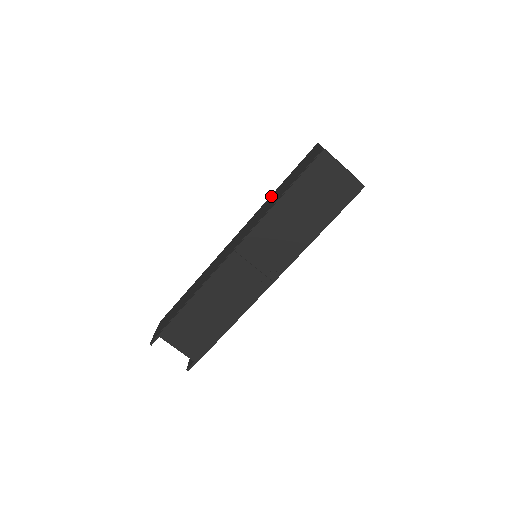
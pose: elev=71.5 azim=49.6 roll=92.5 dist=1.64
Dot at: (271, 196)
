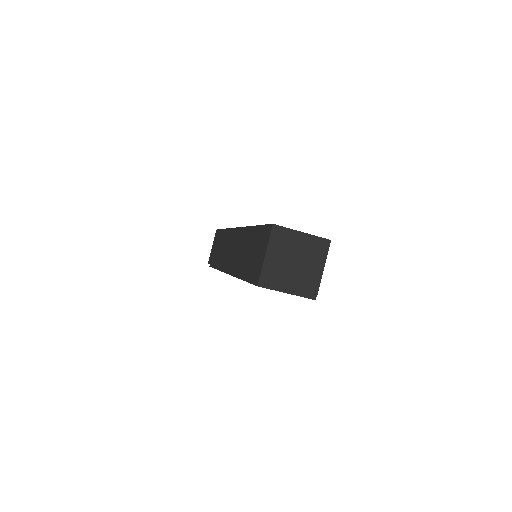
Dot at: (249, 232)
